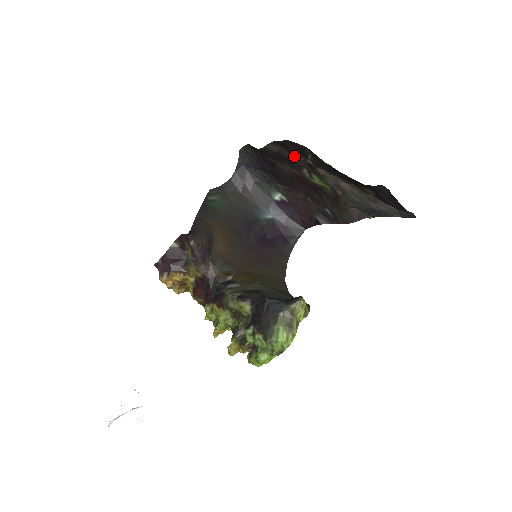
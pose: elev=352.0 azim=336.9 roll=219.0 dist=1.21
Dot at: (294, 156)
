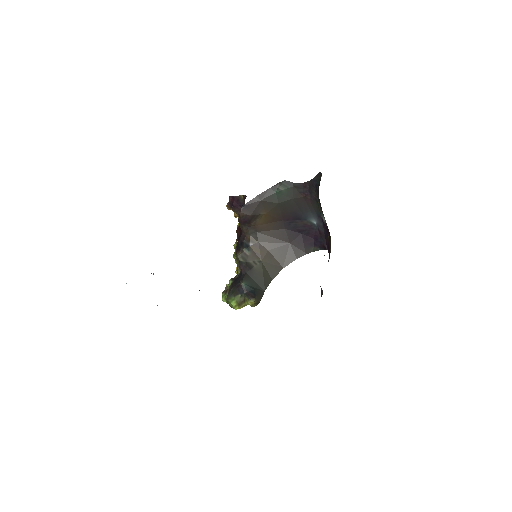
Dot at: occluded
